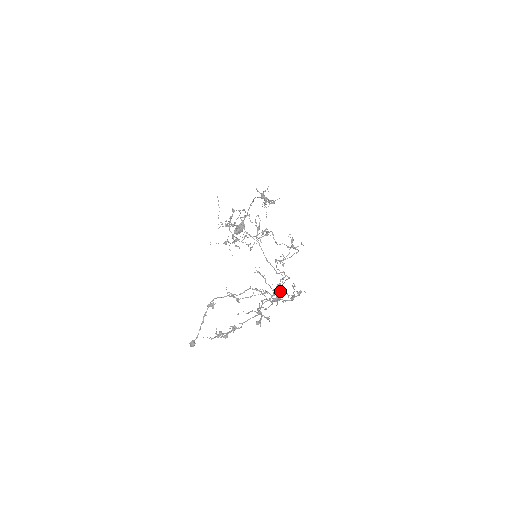
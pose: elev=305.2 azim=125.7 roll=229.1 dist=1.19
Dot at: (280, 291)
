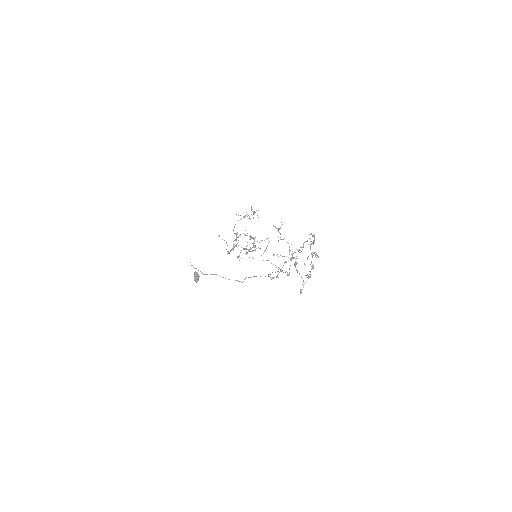
Dot at: occluded
